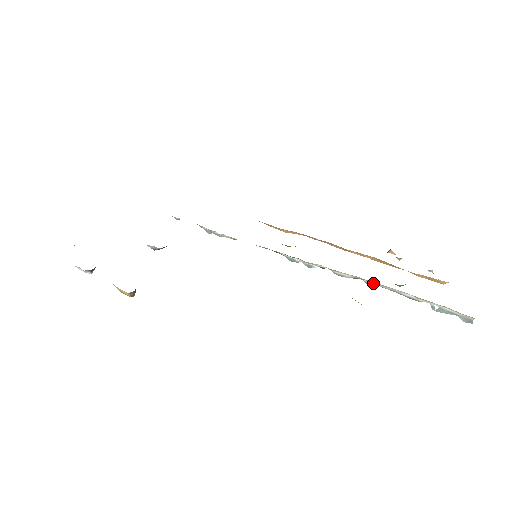
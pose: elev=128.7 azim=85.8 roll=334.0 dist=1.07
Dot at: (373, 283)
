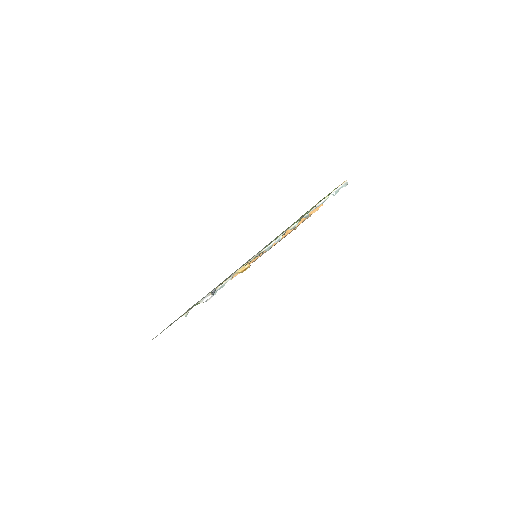
Dot at: occluded
